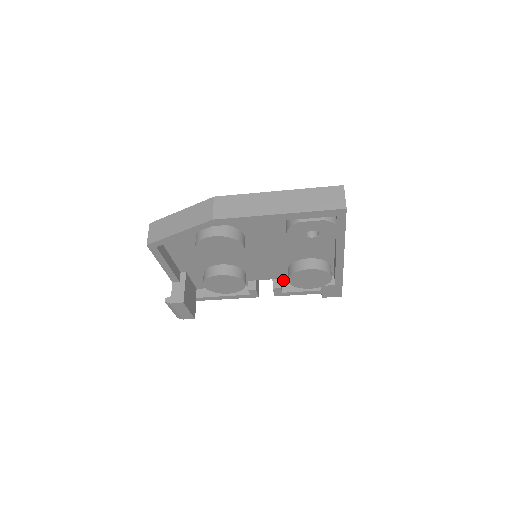
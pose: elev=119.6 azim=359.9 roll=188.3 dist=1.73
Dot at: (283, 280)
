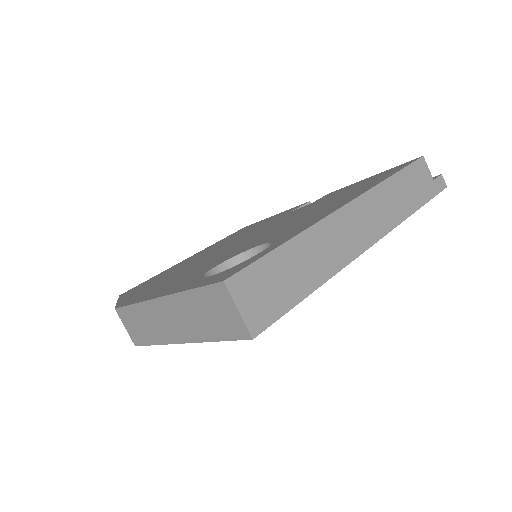
Dot at: occluded
